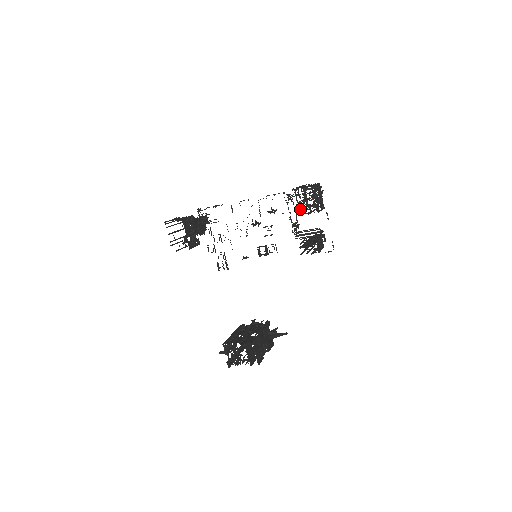
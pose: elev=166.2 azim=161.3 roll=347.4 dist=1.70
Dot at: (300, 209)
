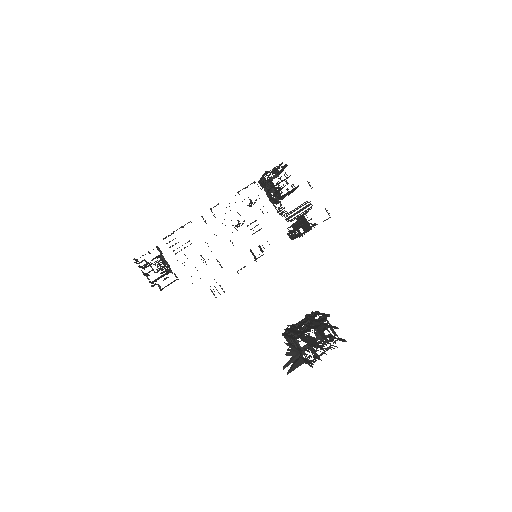
Dot at: (276, 193)
